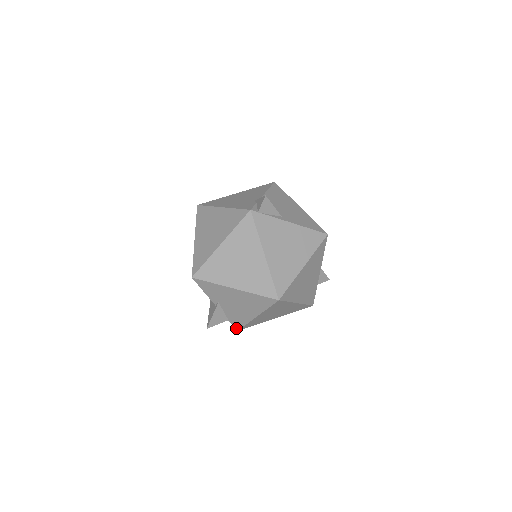
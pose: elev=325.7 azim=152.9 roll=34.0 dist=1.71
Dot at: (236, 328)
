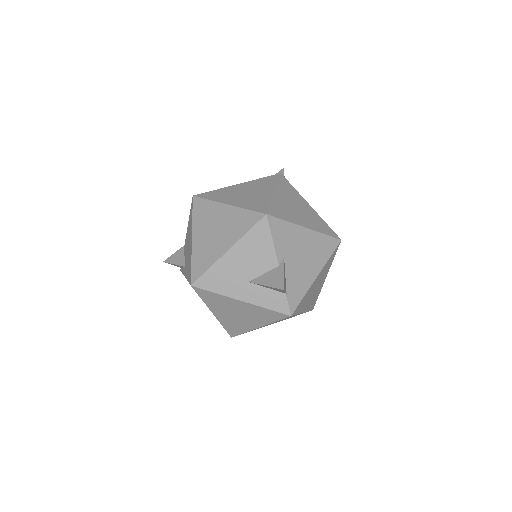
Dot at: (291, 309)
